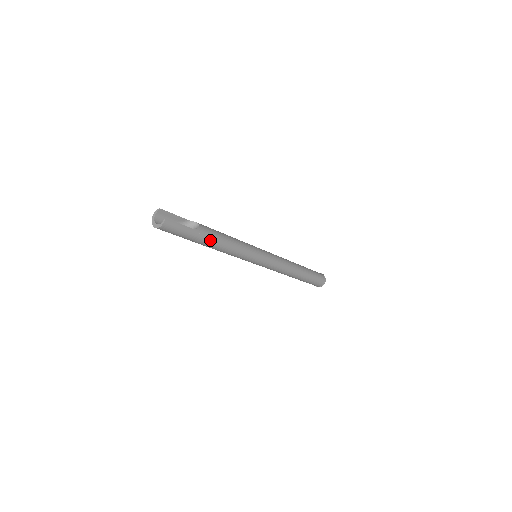
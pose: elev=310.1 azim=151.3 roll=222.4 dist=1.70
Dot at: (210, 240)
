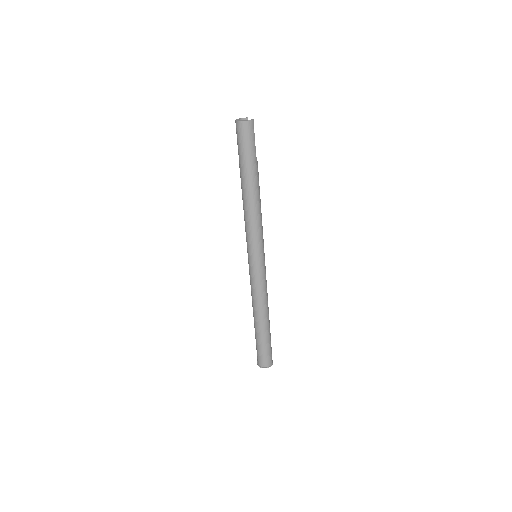
Dot at: (255, 182)
